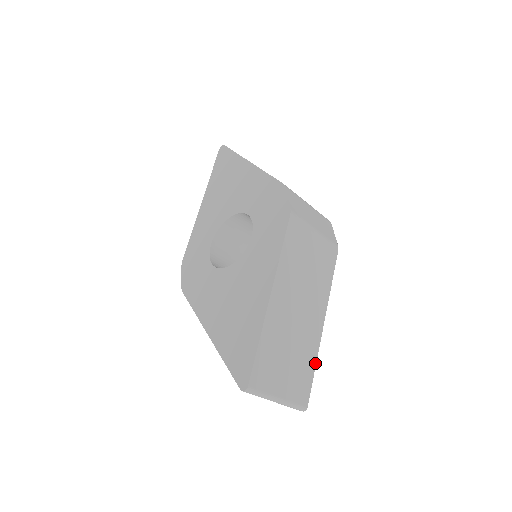
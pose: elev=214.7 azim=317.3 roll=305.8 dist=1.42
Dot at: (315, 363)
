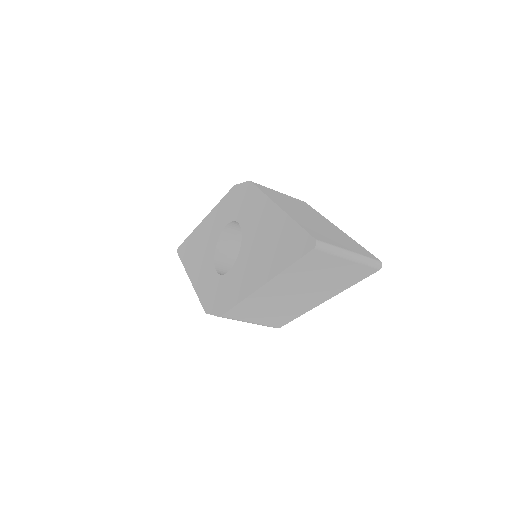
Dot at: (356, 243)
